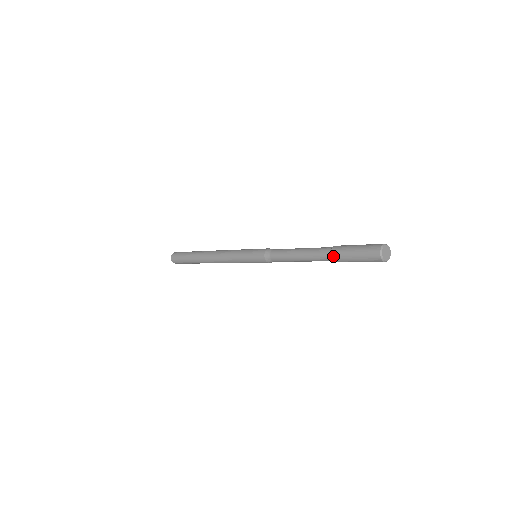
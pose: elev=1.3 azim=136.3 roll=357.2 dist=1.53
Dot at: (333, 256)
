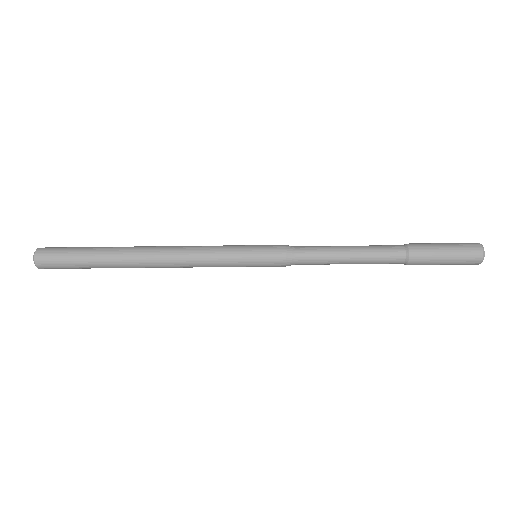
Dot at: (411, 244)
